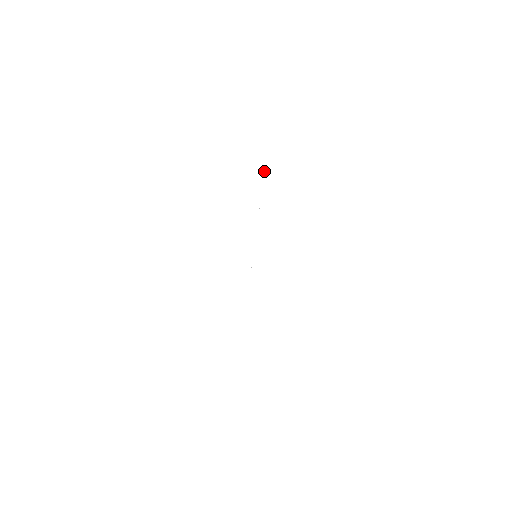
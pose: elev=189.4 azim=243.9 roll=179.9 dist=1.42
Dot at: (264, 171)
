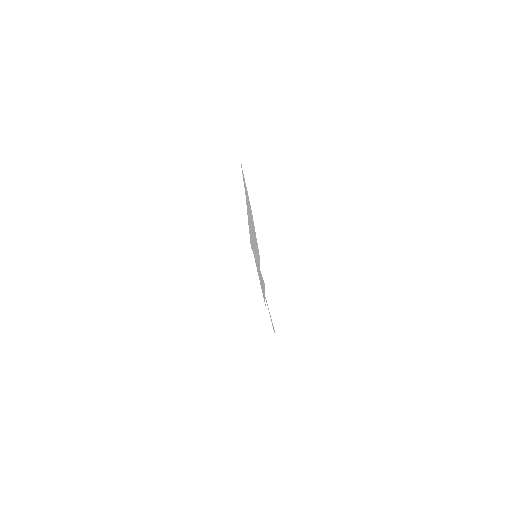
Dot at: occluded
